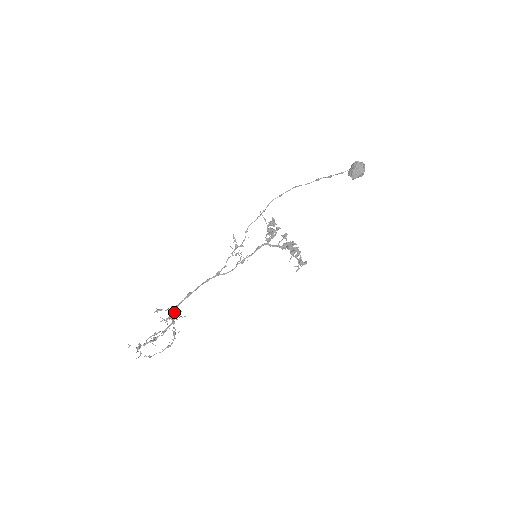
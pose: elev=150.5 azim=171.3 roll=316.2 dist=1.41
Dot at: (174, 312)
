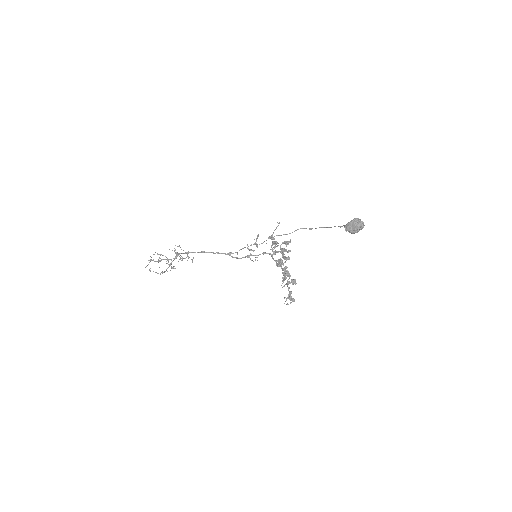
Dot at: occluded
